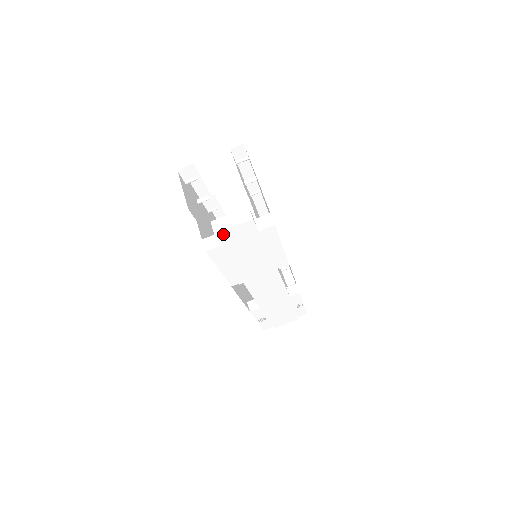
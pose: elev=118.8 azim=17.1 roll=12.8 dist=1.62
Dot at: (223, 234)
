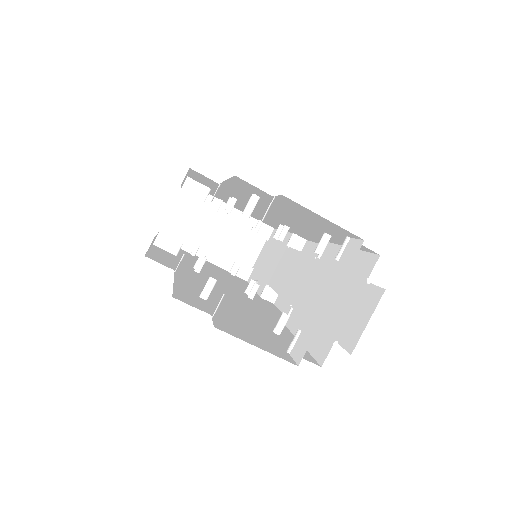
Dot at: (374, 350)
